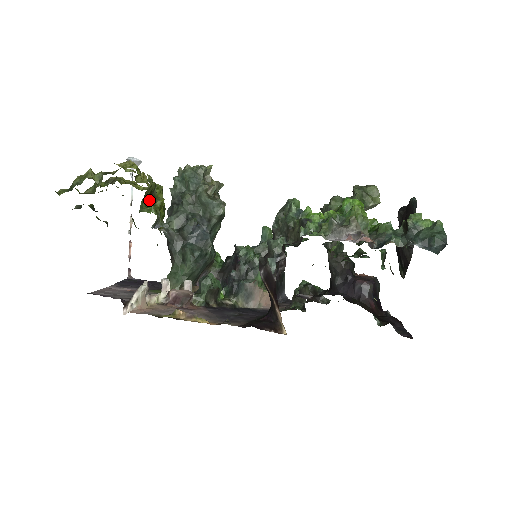
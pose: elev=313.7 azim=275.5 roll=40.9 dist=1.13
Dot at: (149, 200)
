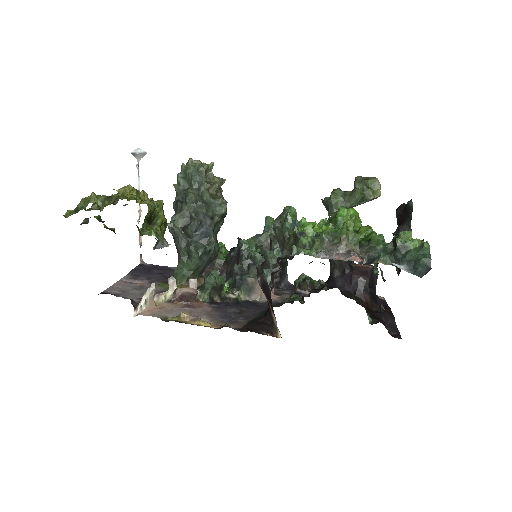
Dot at: (150, 219)
